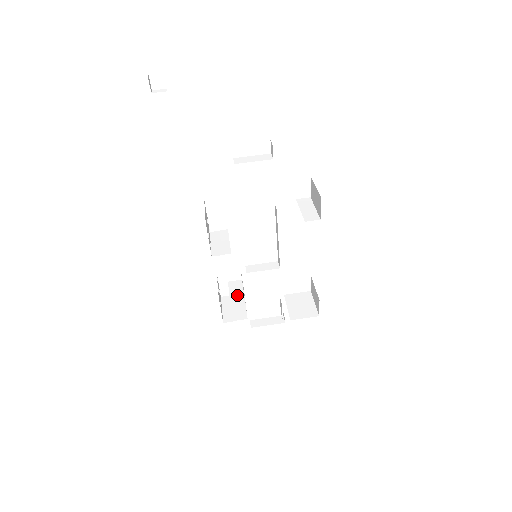
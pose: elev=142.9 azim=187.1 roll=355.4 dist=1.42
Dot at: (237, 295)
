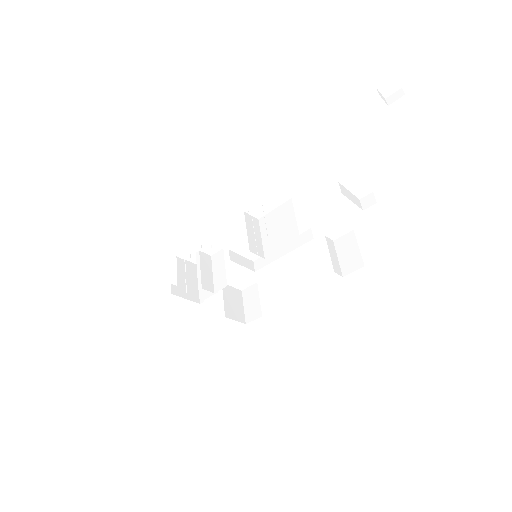
Dot at: (207, 275)
